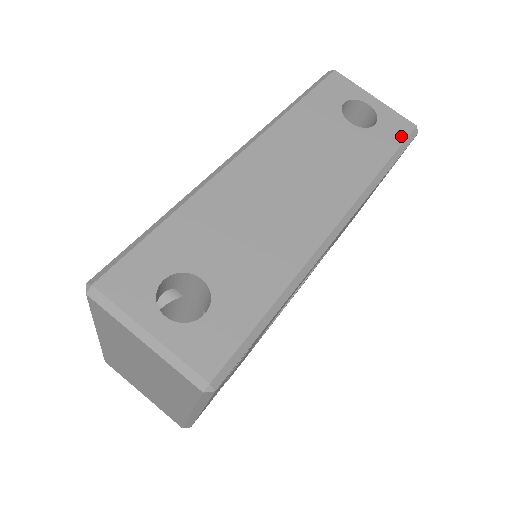
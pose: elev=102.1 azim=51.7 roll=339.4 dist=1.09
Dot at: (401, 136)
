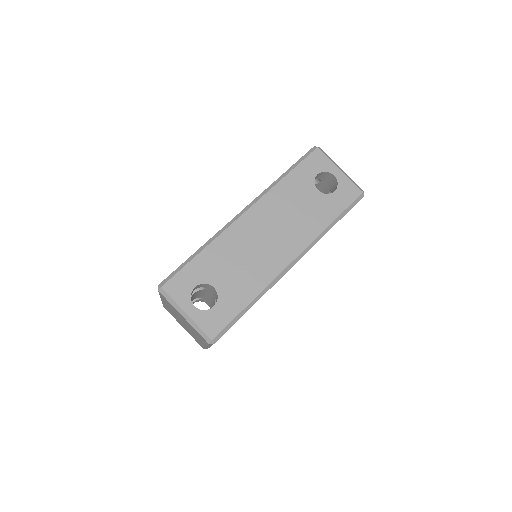
Dot at: (350, 200)
